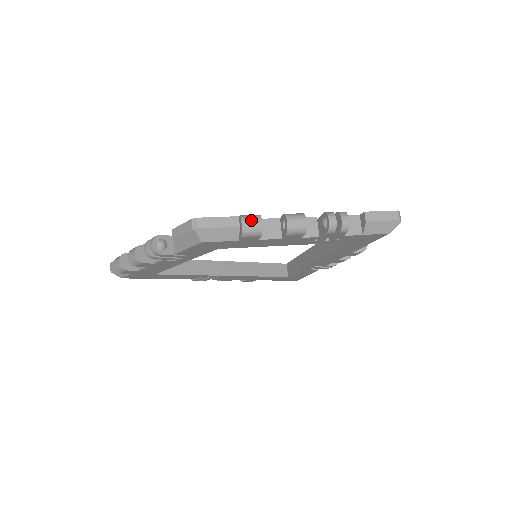
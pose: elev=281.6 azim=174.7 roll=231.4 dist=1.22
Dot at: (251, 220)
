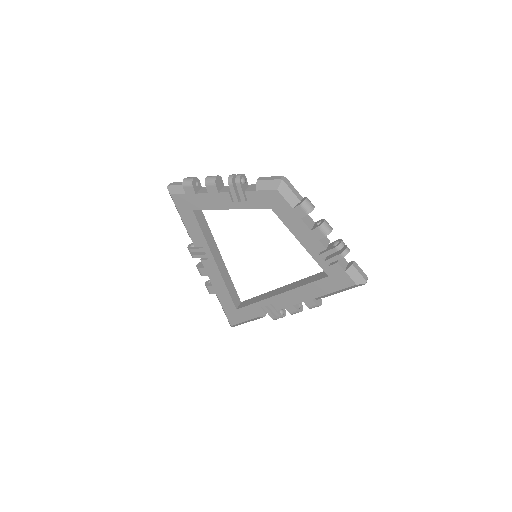
Dot at: occluded
